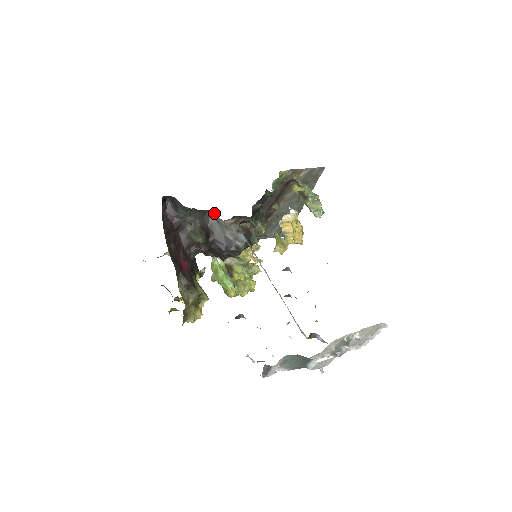
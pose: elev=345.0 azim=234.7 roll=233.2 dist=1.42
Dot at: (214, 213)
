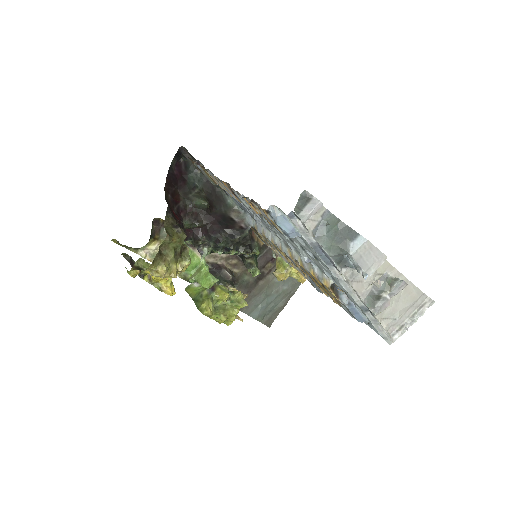
Dot at: (224, 193)
